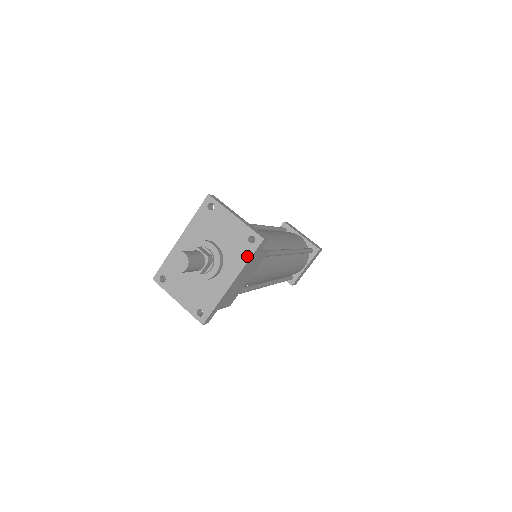
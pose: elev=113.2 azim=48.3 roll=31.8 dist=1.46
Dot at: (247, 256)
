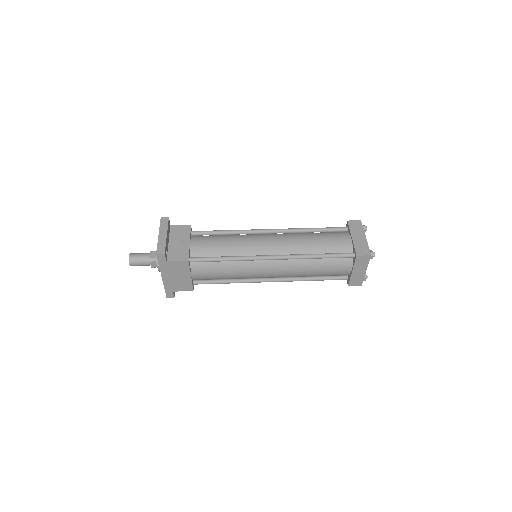
Dot at: (159, 262)
